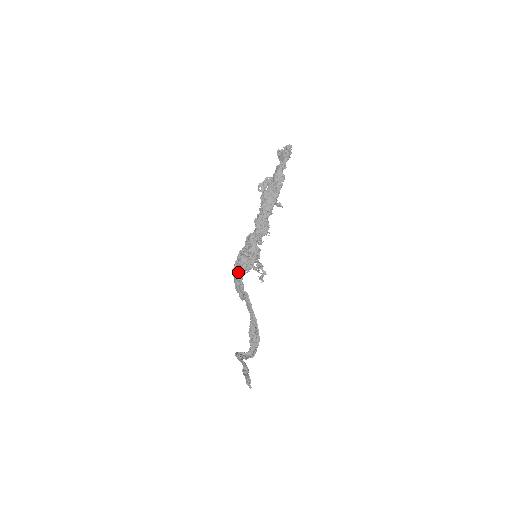
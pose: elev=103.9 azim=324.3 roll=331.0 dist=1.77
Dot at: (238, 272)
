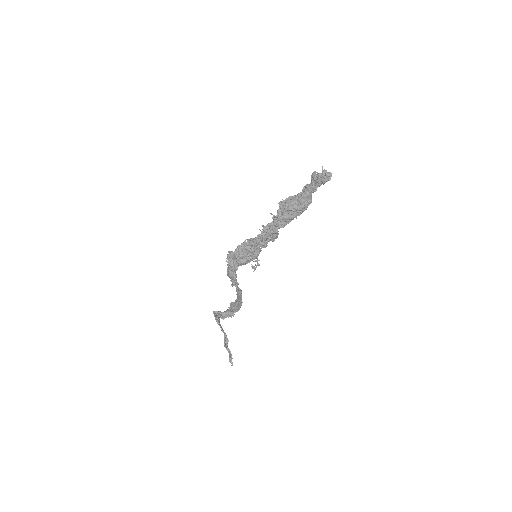
Dot at: (234, 263)
